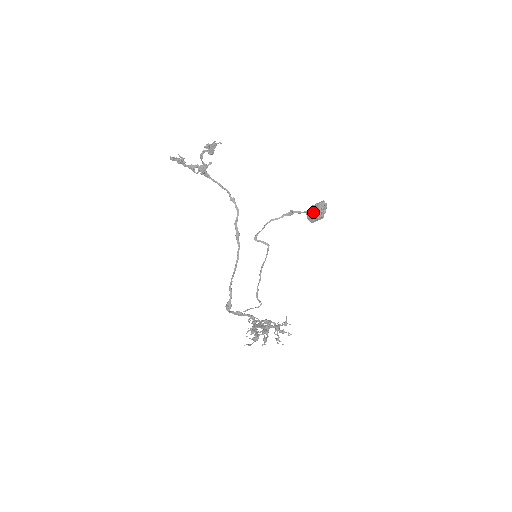
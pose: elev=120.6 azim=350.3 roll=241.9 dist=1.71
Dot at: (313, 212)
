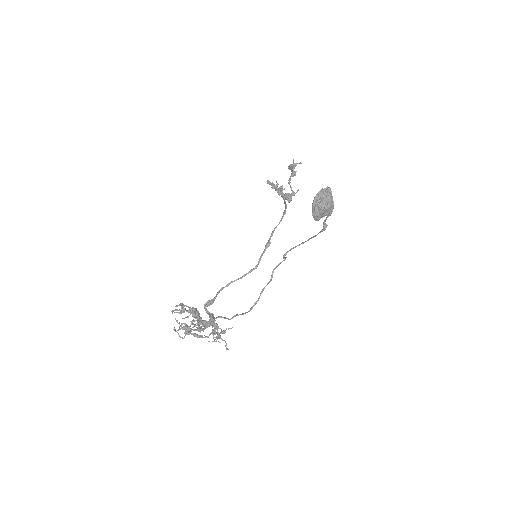
Dot at: occluded
